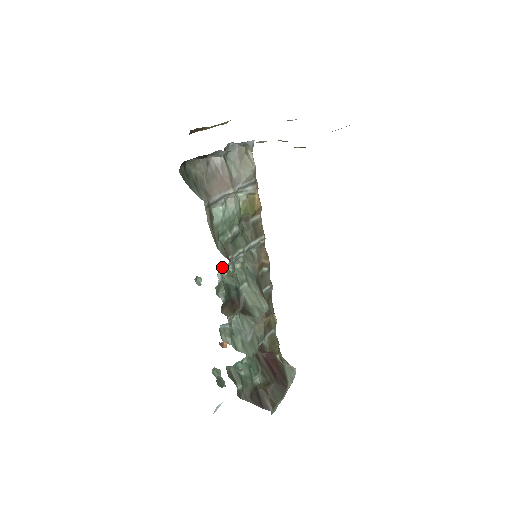
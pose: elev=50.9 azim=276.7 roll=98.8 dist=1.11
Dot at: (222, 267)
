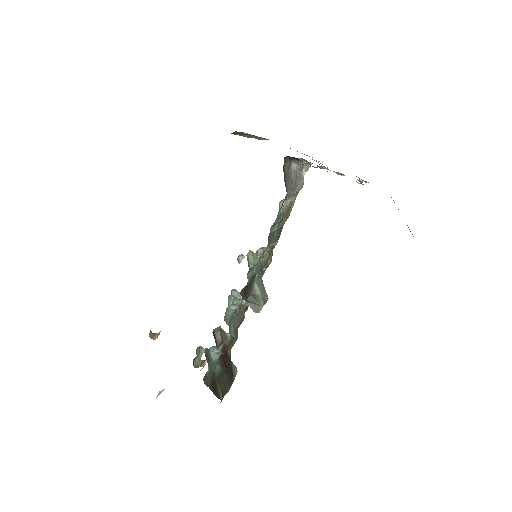
Dot at: (250, 254)
